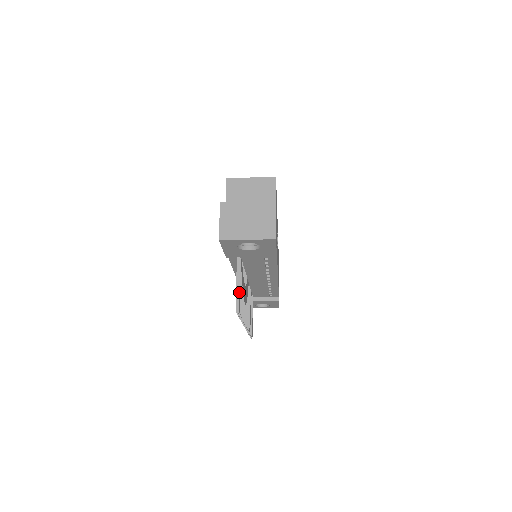
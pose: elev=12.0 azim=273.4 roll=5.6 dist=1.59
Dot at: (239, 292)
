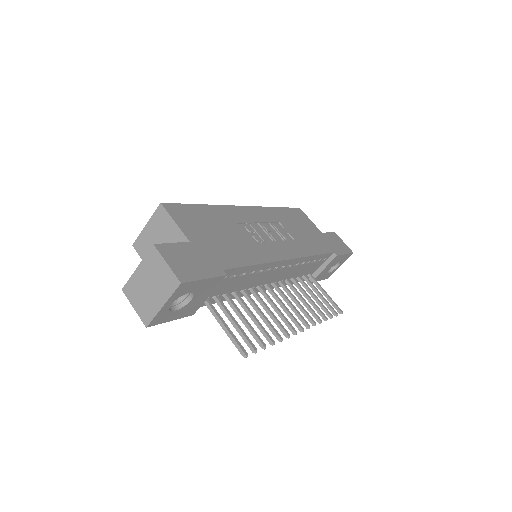
Dot at: (231, 335)
